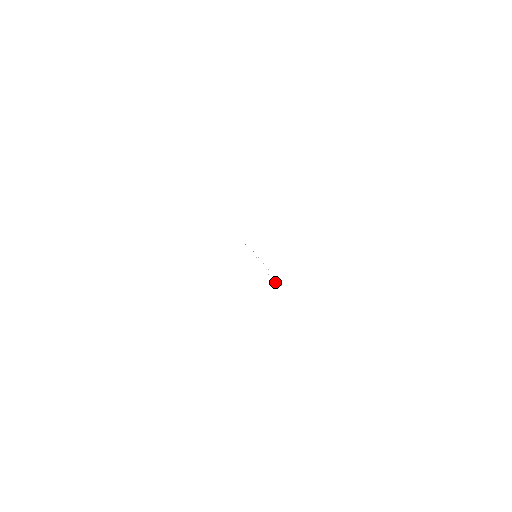
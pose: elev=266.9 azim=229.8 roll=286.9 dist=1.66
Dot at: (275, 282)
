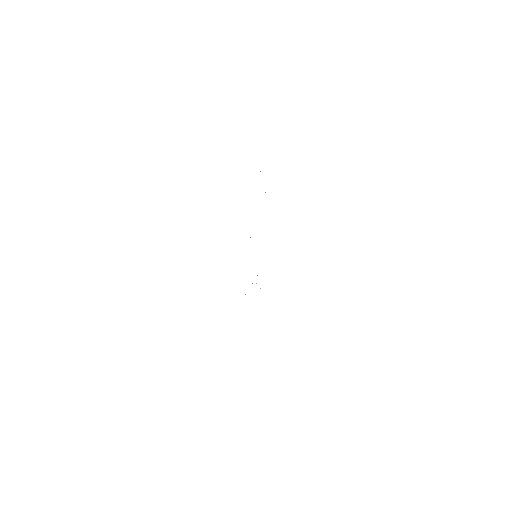
Dot at: occluded
